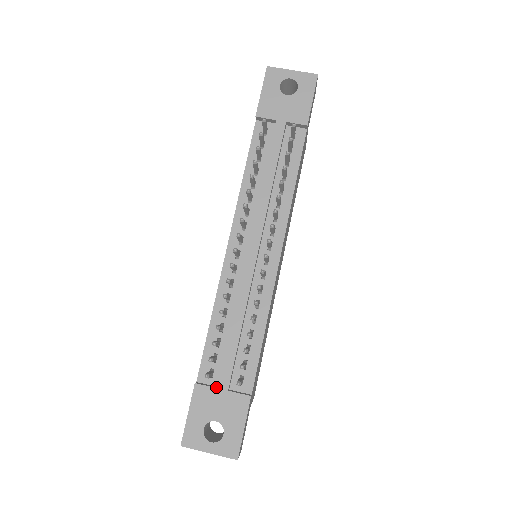
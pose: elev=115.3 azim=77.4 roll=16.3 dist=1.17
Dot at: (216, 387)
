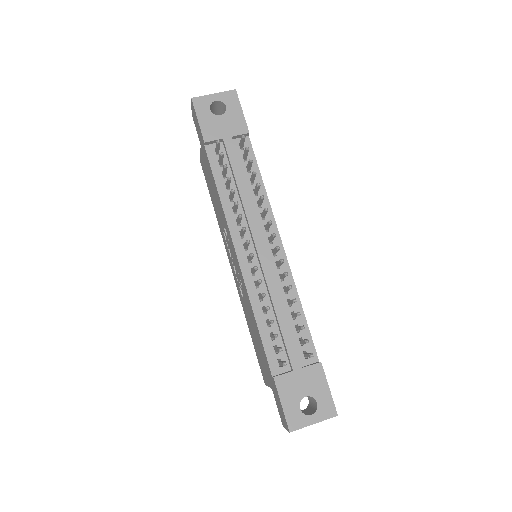
Dot at: (291, 371)
